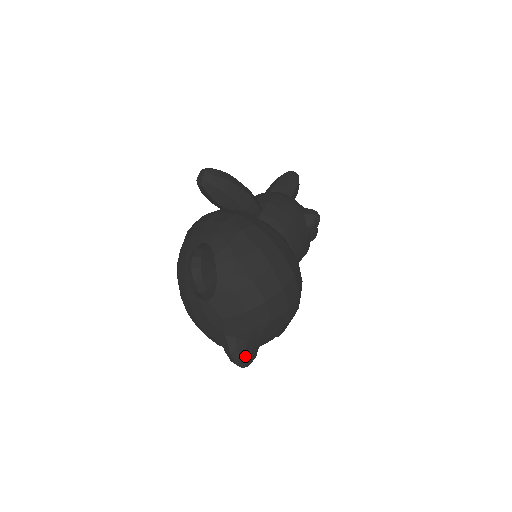
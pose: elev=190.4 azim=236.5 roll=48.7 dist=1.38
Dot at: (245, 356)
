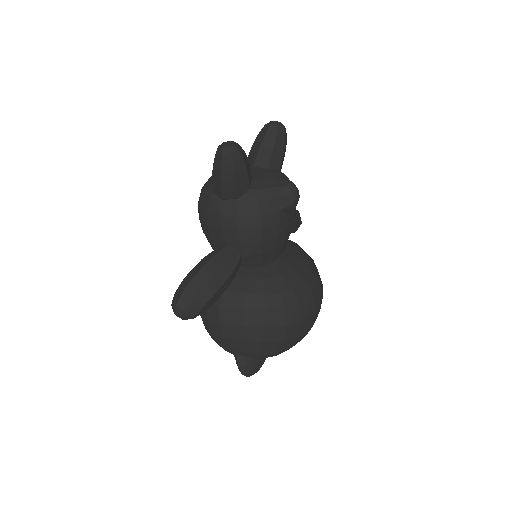
Dot at: occluded
